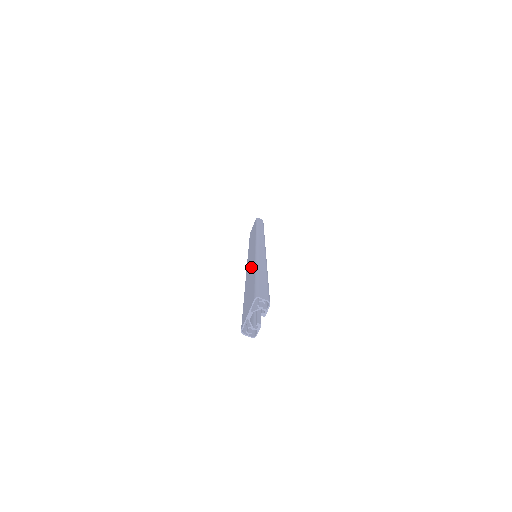
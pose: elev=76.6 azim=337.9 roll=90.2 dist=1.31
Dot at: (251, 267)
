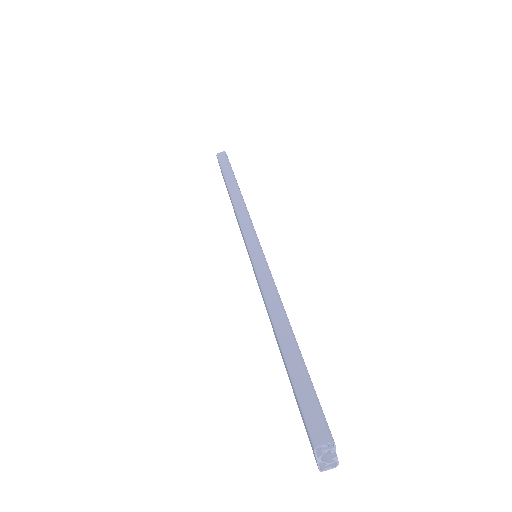
Dot at: occluded
